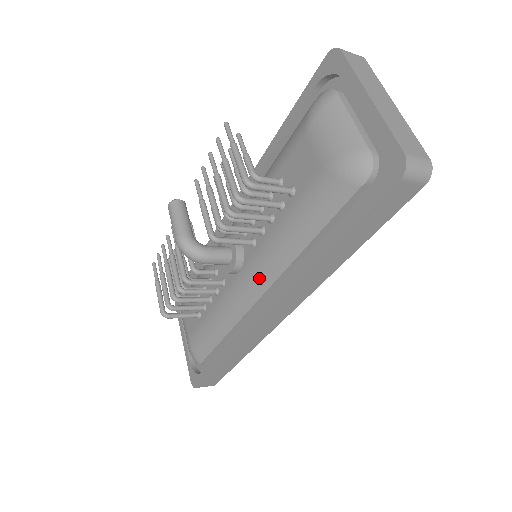
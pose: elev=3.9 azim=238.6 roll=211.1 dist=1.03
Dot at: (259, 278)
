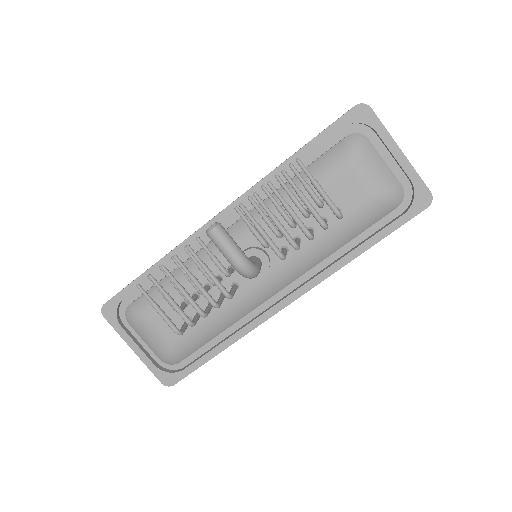
Dot at: (288, 276)
